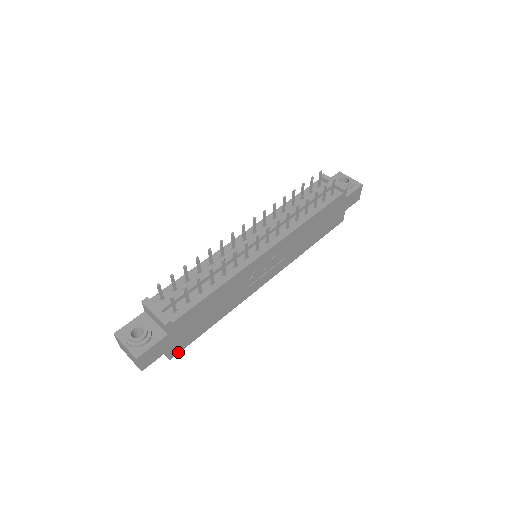
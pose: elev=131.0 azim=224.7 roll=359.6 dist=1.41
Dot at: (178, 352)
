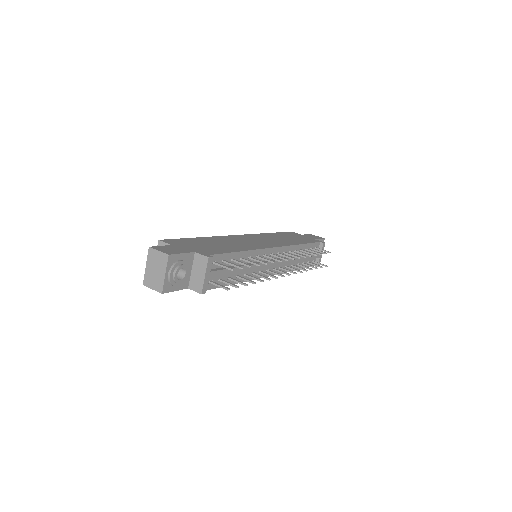
Dot at: occluded
